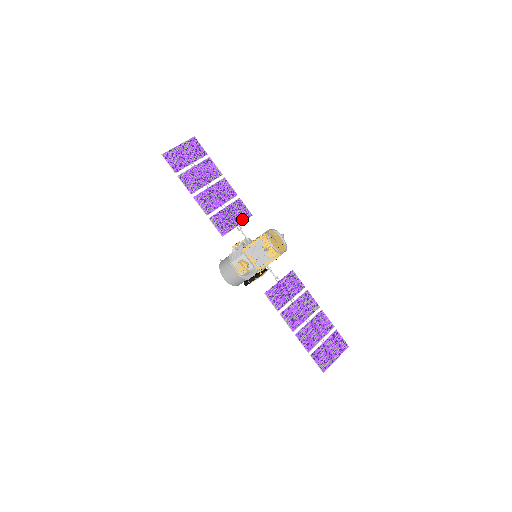
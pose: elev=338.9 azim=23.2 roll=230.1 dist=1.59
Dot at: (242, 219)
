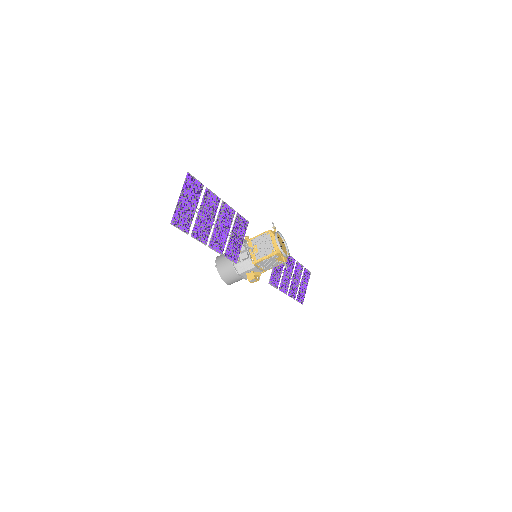
Dot at: (244, 233)
